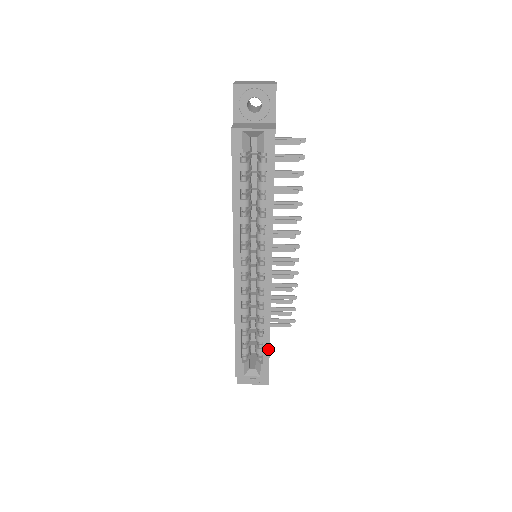
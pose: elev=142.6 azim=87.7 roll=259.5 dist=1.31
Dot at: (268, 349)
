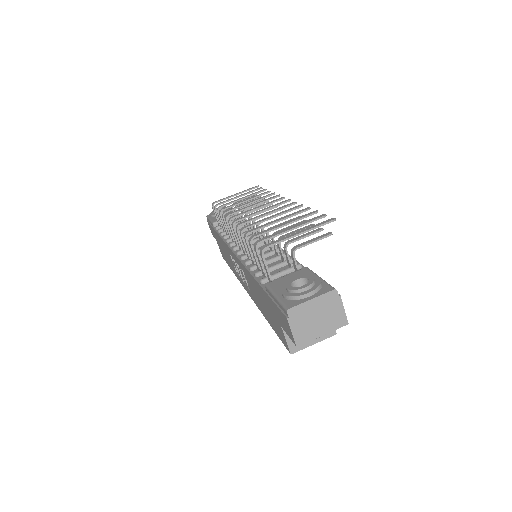
Dot at: occluded
